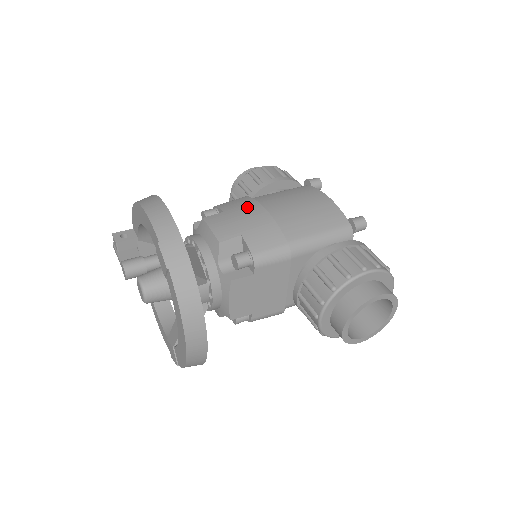
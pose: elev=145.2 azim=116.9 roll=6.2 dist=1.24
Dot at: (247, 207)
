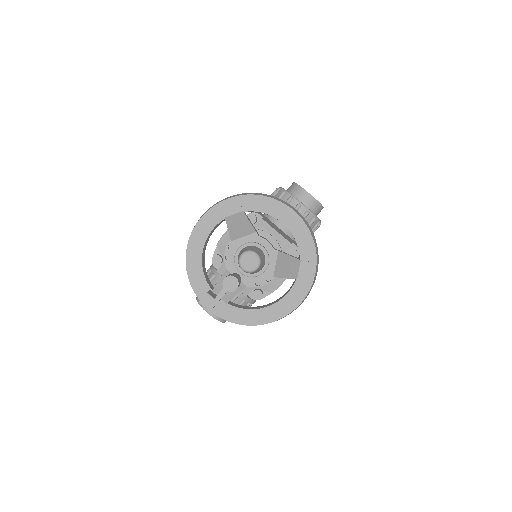
Dot at: occluded
